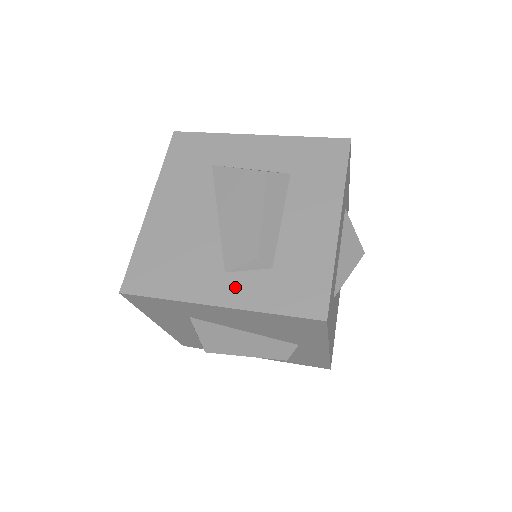
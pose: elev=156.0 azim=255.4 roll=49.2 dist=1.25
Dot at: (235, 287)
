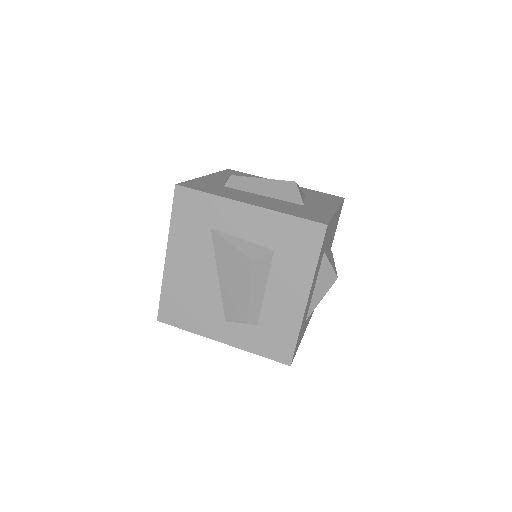
Dot at: (232, 333)
